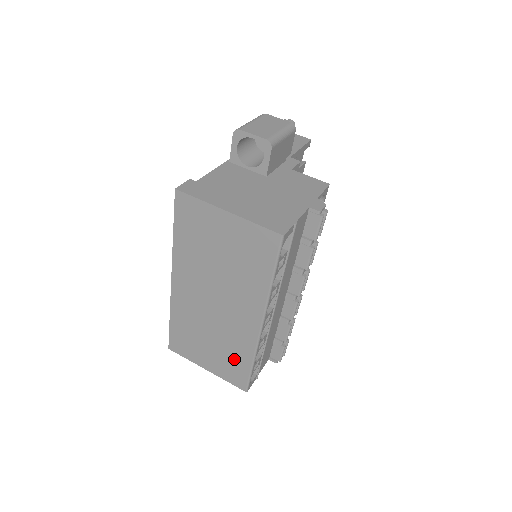
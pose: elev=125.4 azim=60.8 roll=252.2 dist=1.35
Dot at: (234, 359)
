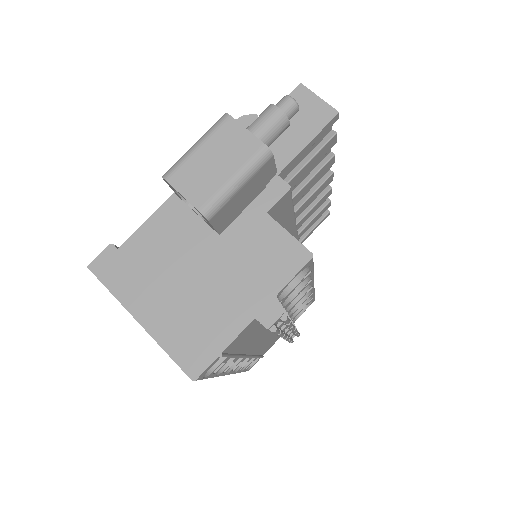
Dot at: occluded
